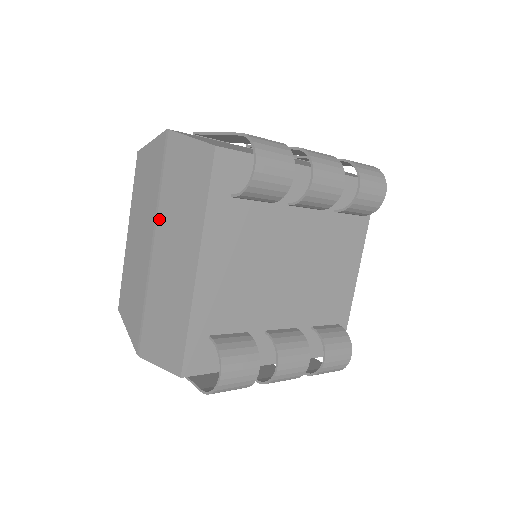
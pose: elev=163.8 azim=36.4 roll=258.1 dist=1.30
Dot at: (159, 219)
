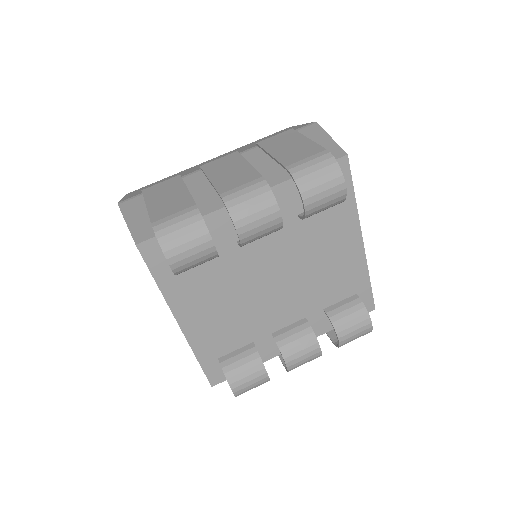
Dot at: occluded
